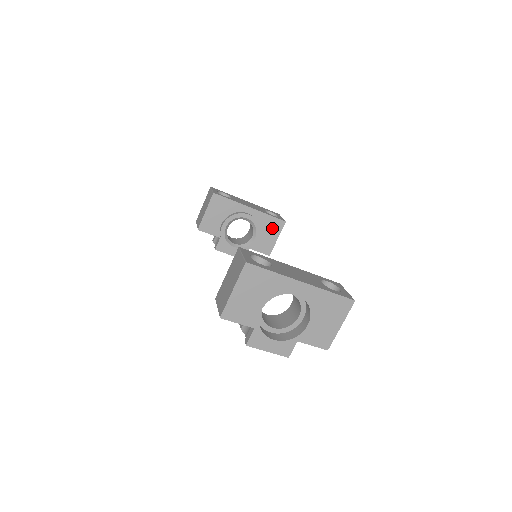
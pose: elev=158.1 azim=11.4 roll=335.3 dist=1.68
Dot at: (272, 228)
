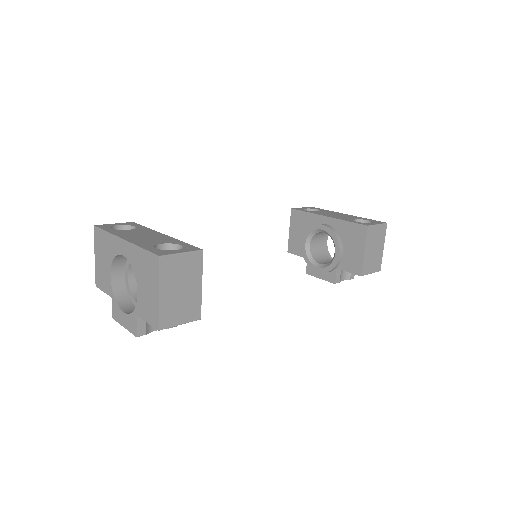
Dot at: (355, 238)
